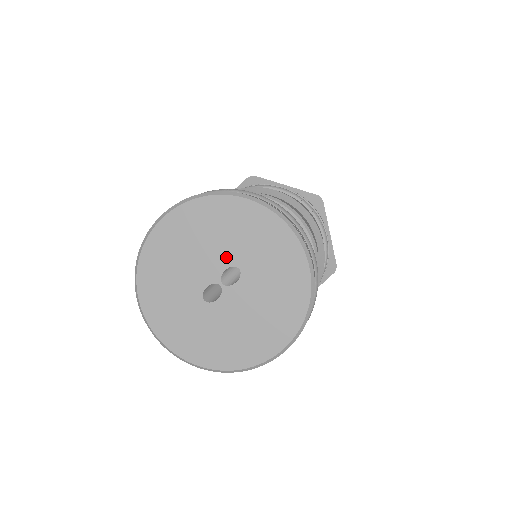
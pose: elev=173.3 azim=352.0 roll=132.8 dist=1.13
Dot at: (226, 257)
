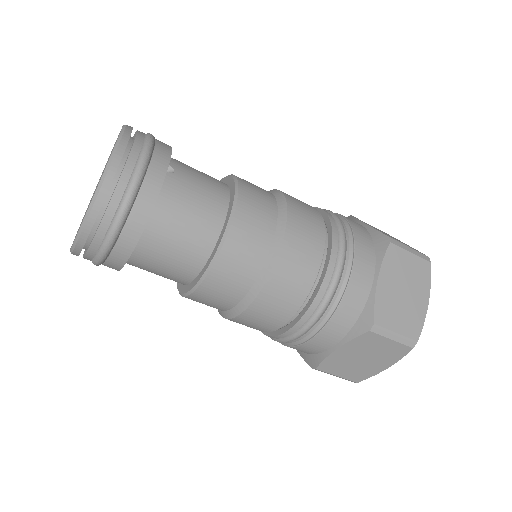
Dot at: occluded
